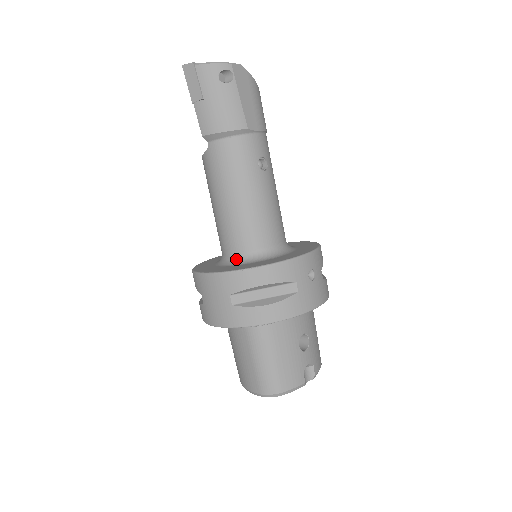
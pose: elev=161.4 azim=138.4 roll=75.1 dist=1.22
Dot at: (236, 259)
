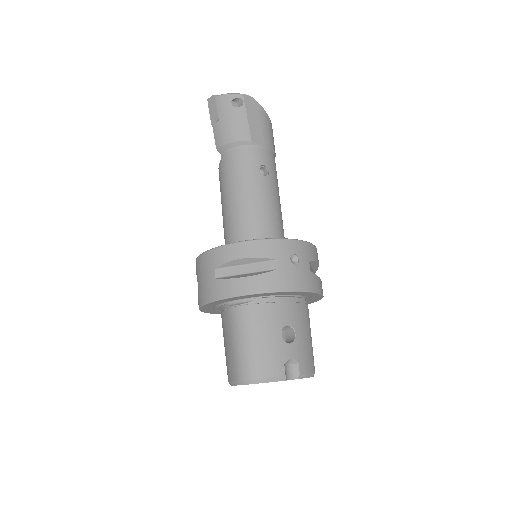
Dot at: occluded
